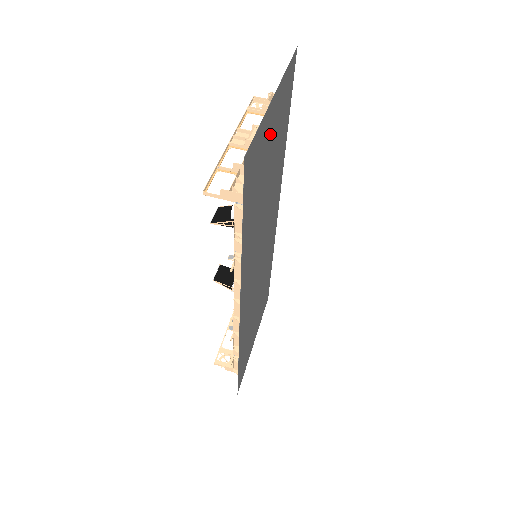
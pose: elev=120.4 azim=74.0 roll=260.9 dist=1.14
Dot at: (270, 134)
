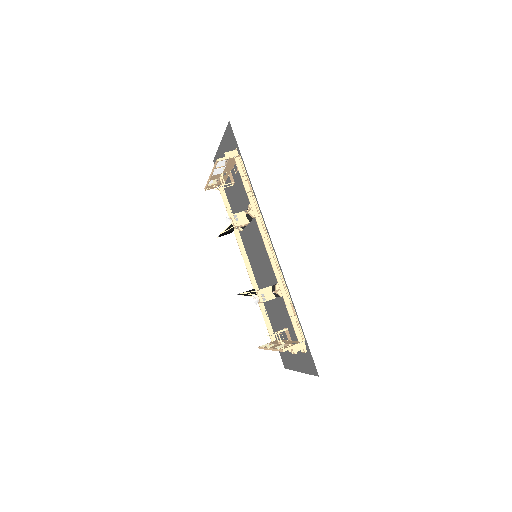
Dot at: occluded
